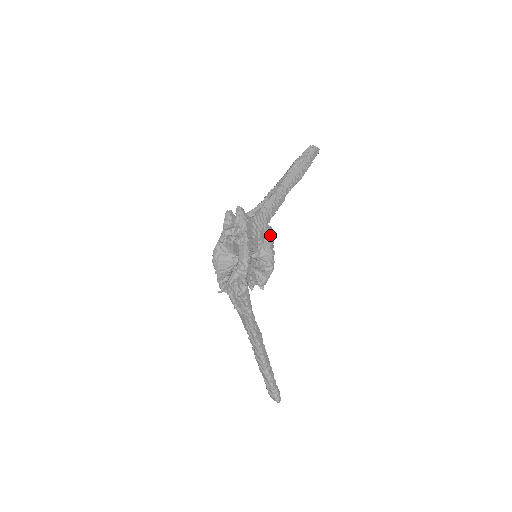
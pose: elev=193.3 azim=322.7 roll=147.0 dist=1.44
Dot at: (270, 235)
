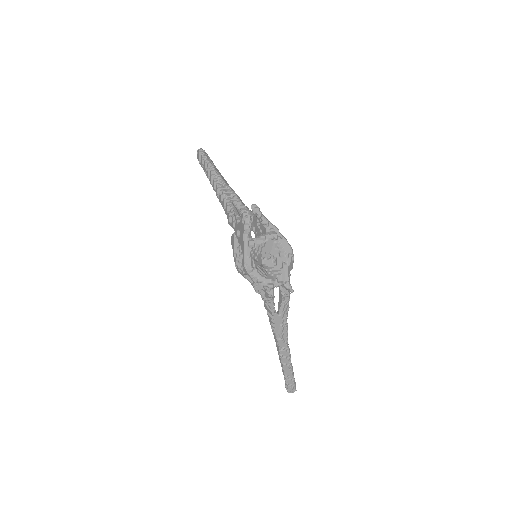
Dot at: occluded
